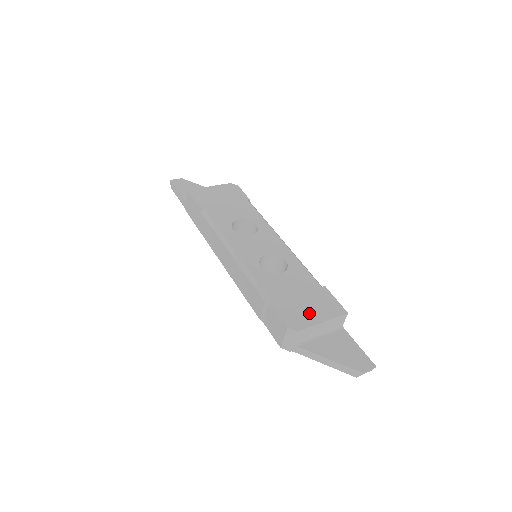
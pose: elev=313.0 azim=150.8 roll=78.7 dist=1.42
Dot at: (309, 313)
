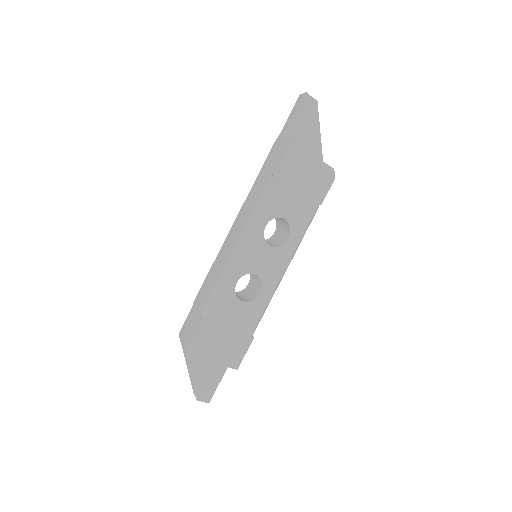
Dot at: (214, 349)
